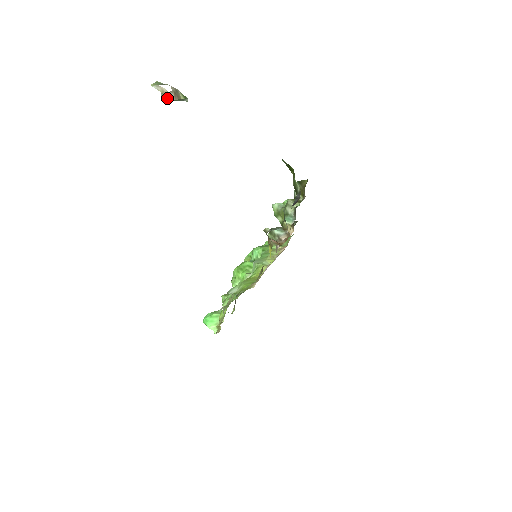
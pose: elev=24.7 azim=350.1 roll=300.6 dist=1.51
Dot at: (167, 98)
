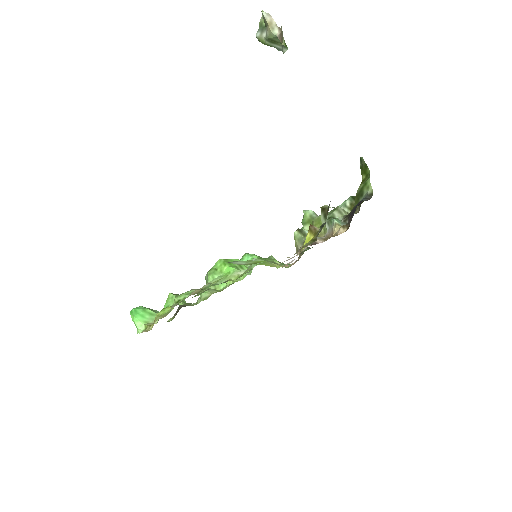
Dot at: (268, 34)
